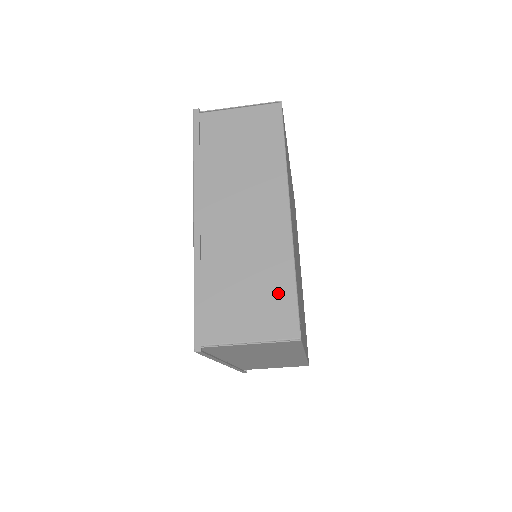
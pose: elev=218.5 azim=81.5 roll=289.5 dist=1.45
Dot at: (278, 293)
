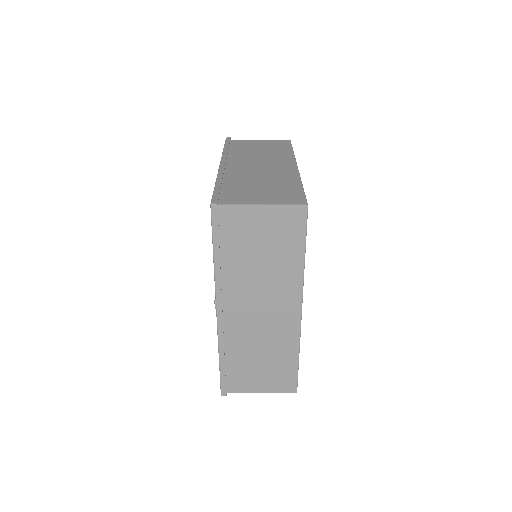
Dot at: (288, 189)
